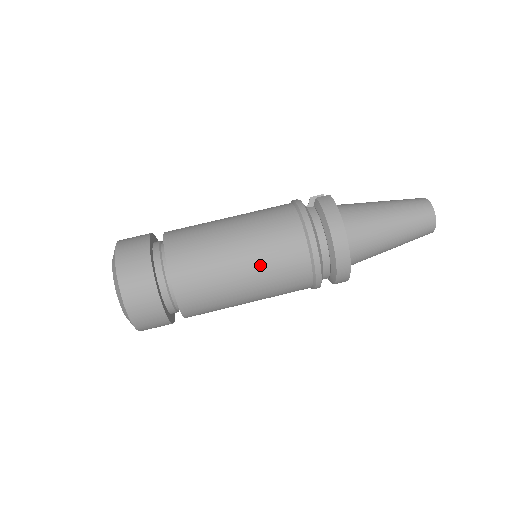
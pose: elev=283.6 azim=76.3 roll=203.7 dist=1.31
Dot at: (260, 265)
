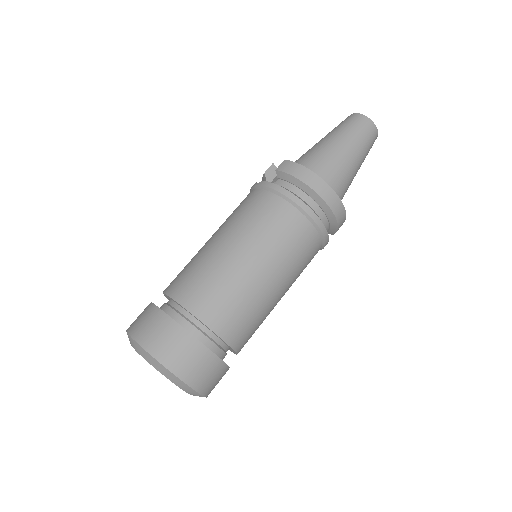
Dot at: (278, 260)
